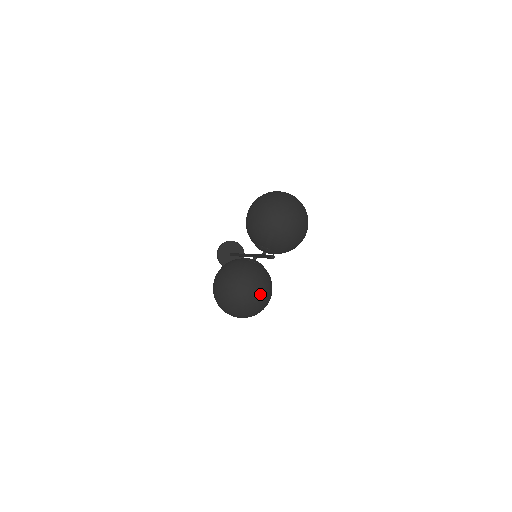
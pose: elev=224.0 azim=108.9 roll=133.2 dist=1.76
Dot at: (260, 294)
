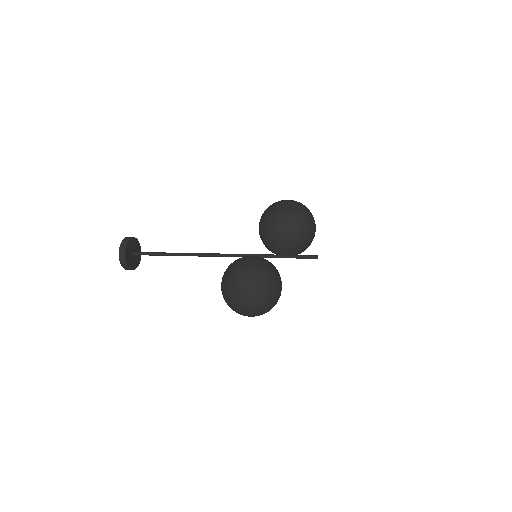
Dot at: occluded
